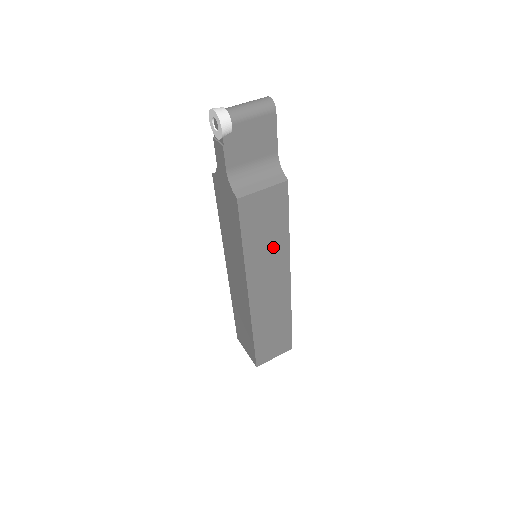
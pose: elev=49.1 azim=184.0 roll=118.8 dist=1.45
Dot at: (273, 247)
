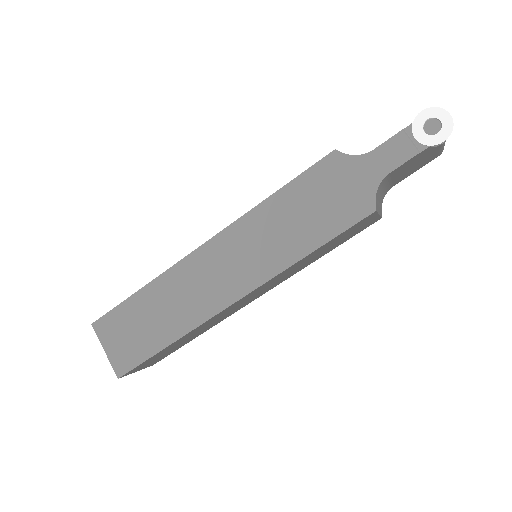
Dot at: (302, 265)
